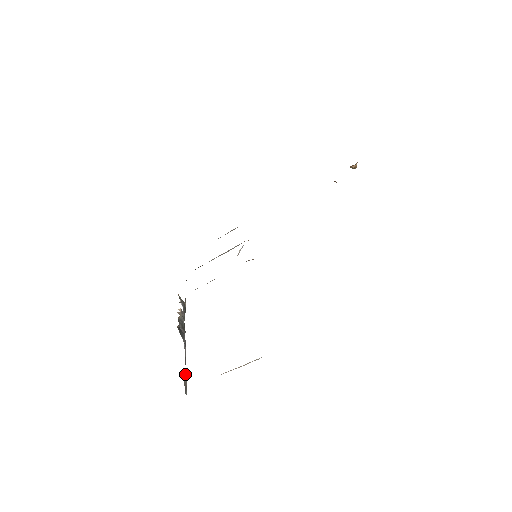
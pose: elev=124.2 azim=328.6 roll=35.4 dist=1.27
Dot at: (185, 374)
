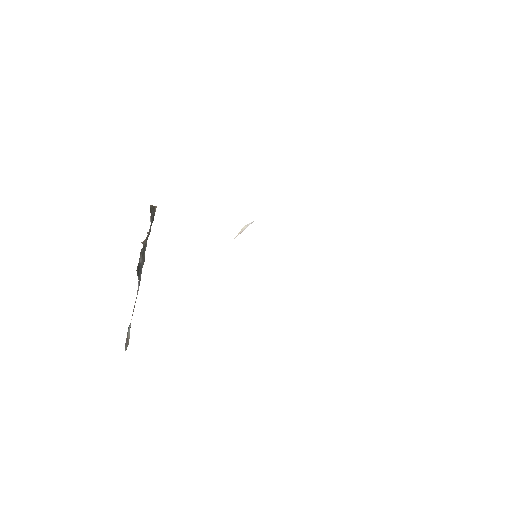
Dot at: occluded
